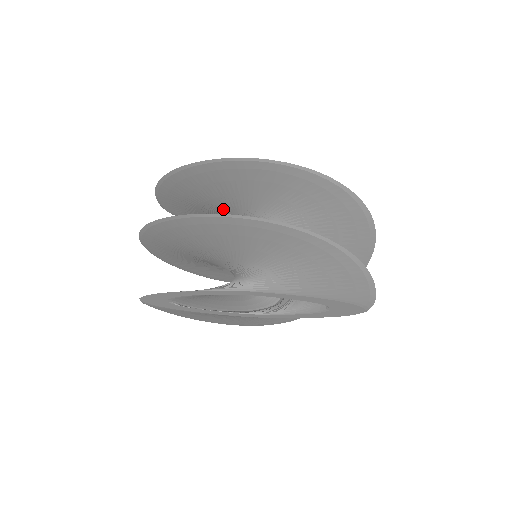
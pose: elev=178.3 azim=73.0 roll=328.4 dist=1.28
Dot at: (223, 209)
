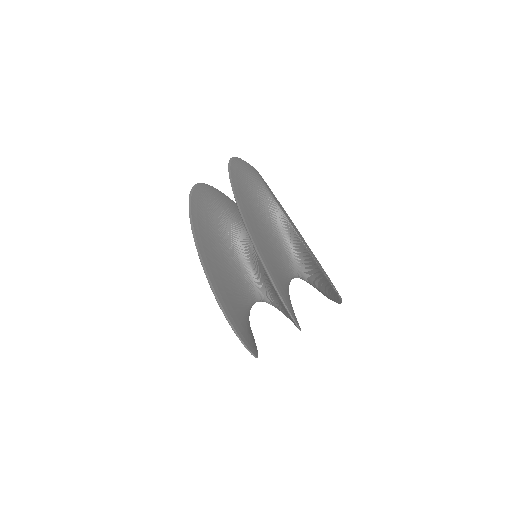
Dot at: occluded
